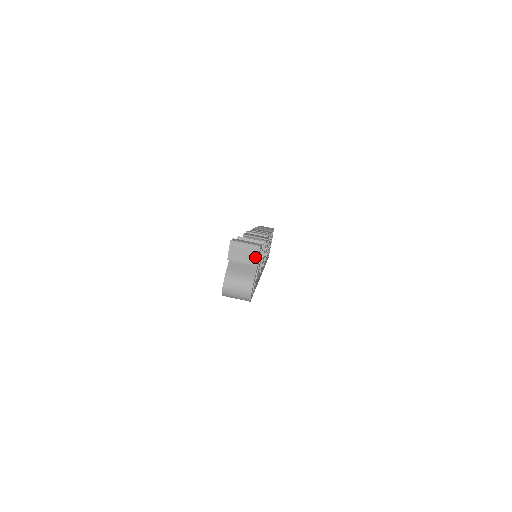
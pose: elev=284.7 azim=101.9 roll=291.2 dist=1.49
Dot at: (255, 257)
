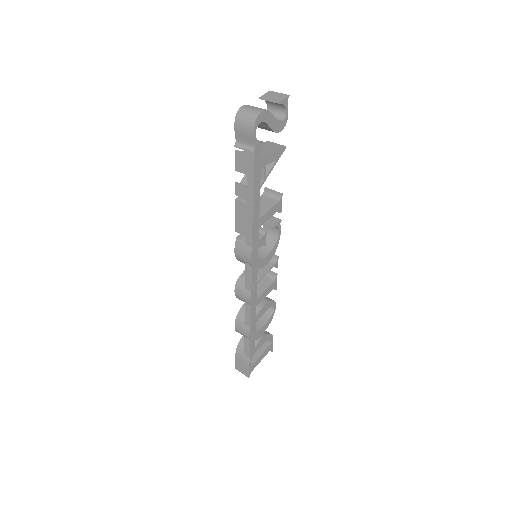
Dot at: (281, 99)
